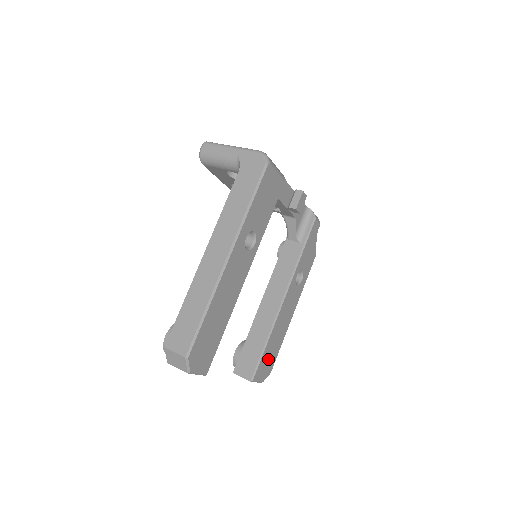
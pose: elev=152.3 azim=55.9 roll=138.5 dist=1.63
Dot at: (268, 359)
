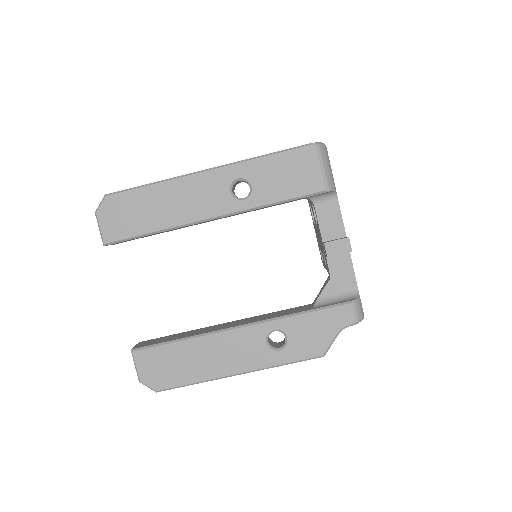
Dot at: (167, 365)
